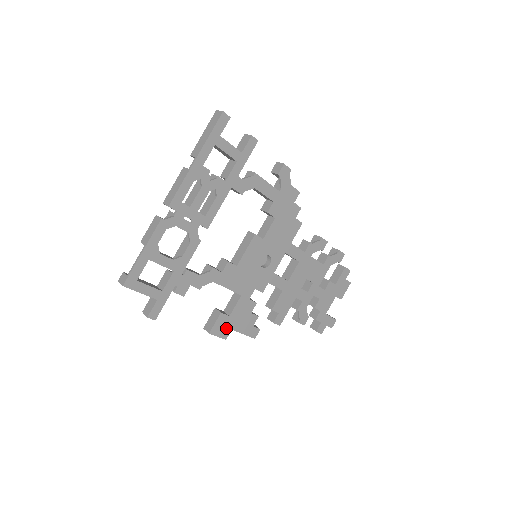
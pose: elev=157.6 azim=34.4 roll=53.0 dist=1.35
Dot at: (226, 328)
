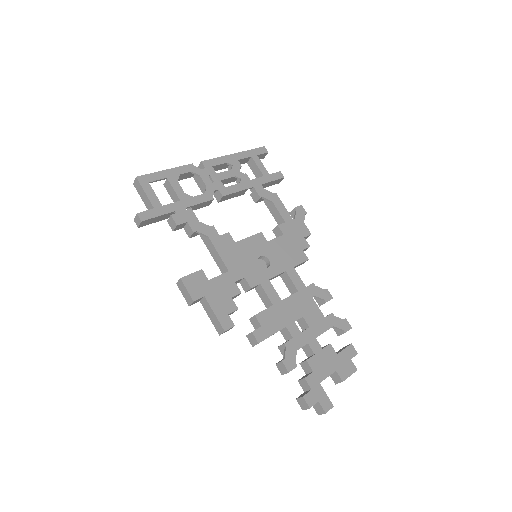
Dot at: (200, 289)
